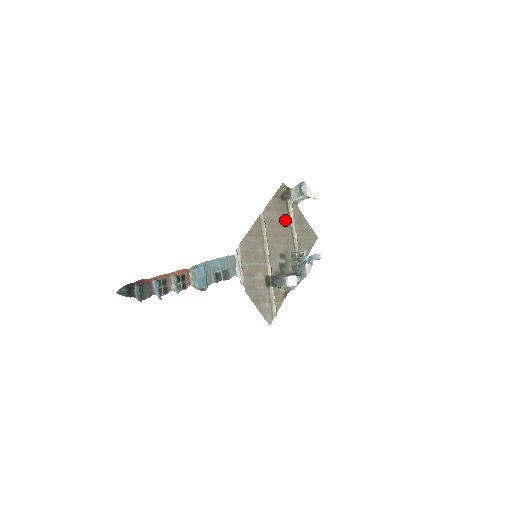
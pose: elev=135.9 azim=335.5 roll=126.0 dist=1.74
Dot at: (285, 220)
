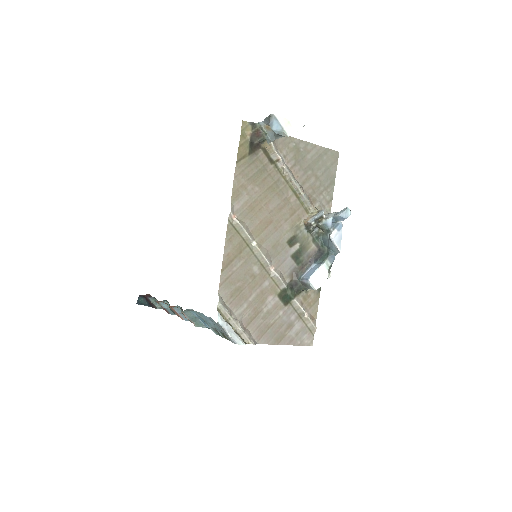
Dot at: (273, 182)
